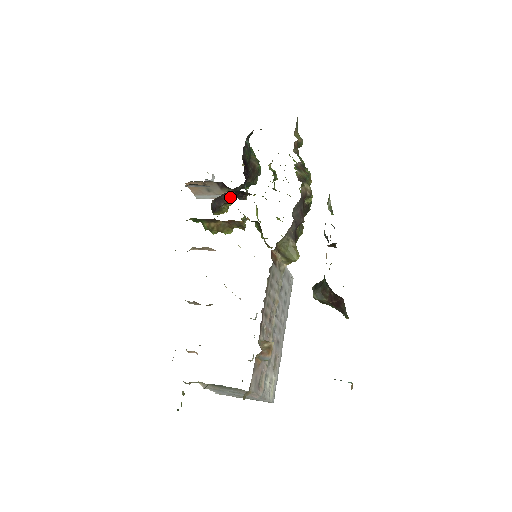
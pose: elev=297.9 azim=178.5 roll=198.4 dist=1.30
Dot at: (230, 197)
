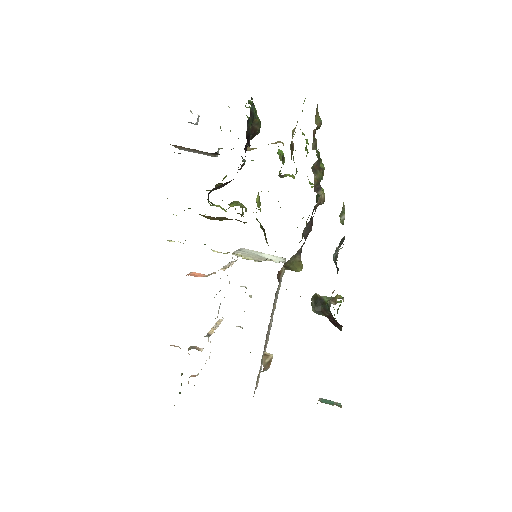
Dot at: (229, 182)
